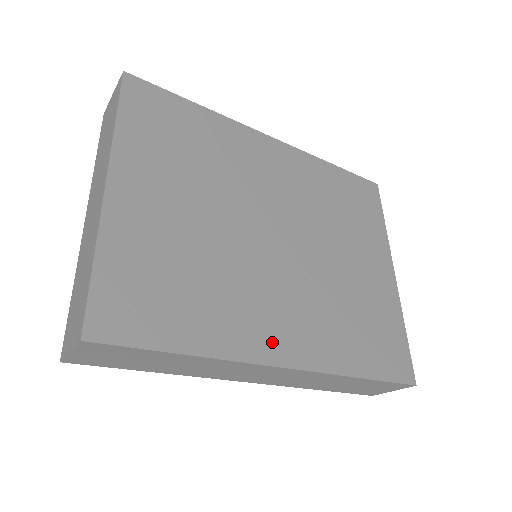
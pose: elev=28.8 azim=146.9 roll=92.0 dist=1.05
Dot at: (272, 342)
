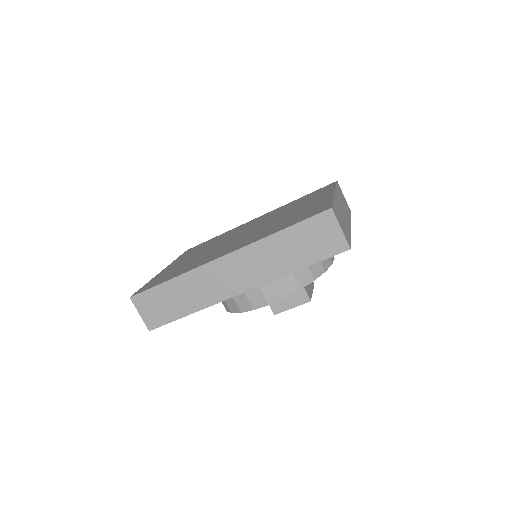
Dot at: (219, 255)
